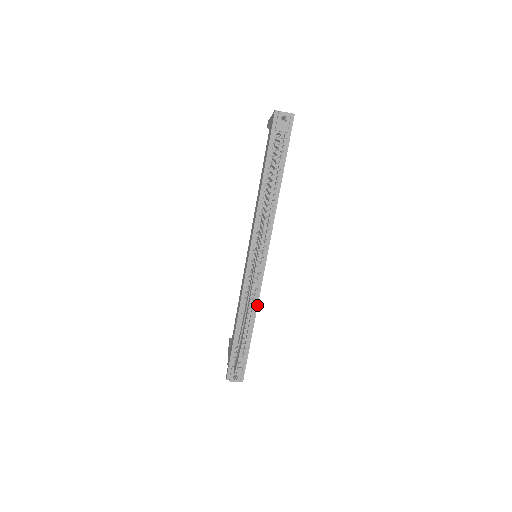
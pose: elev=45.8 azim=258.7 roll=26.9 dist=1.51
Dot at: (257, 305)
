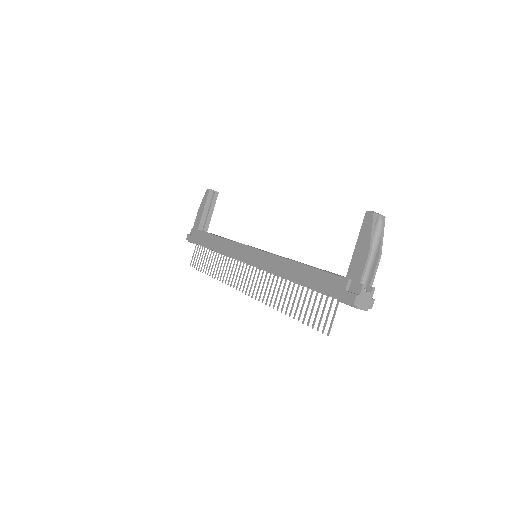
Dot at: occluded
